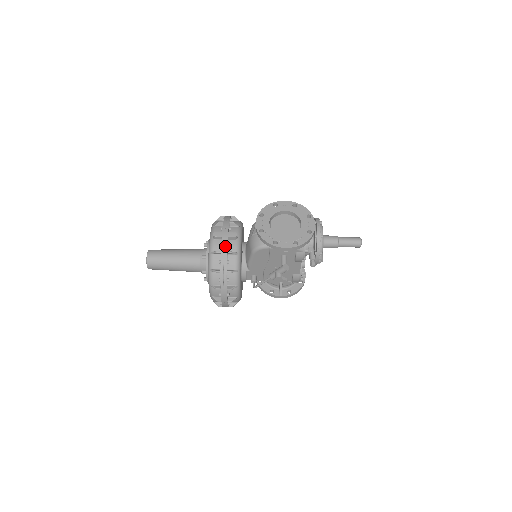
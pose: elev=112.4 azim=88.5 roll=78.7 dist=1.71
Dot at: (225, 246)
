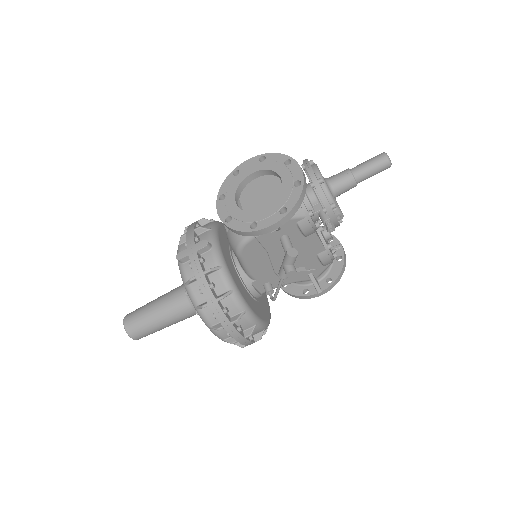
Dot at: (197, 266)
